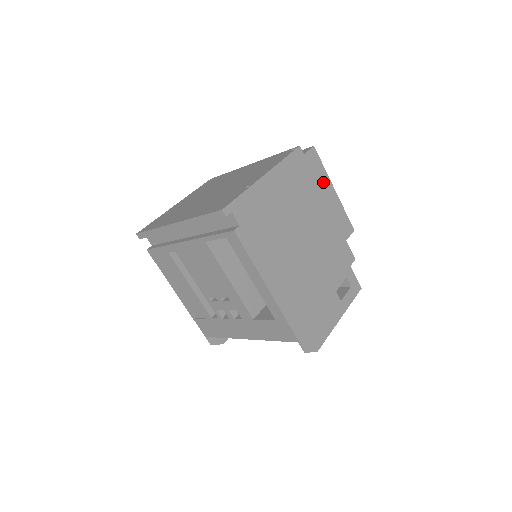
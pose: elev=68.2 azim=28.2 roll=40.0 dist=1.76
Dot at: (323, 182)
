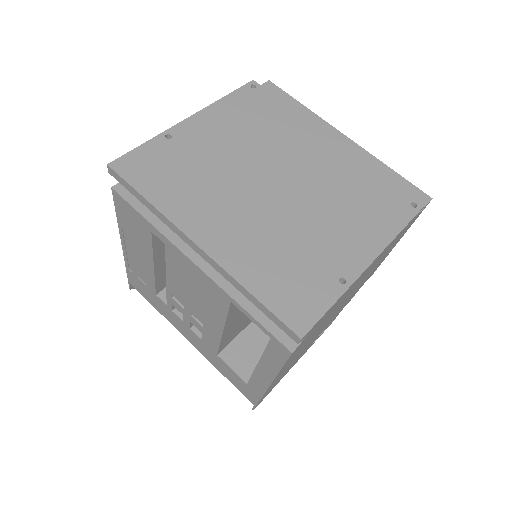
Dot at: occluded
